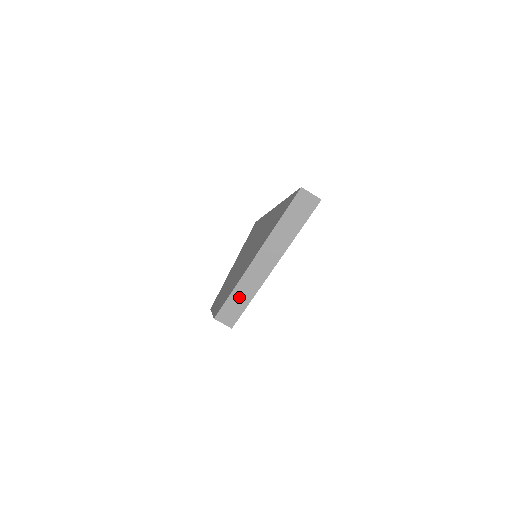
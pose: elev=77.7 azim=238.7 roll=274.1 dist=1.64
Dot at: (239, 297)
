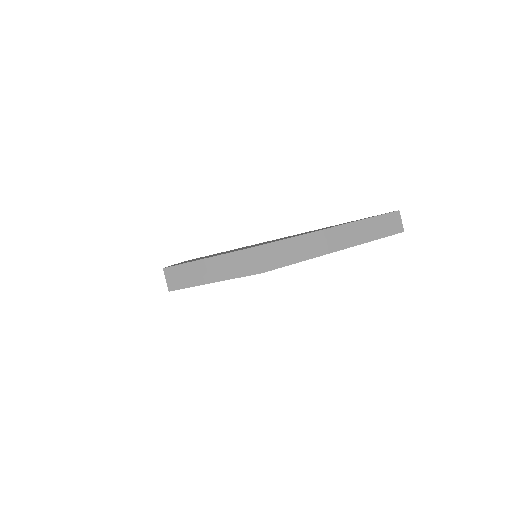
Dot at: (296, 248)
